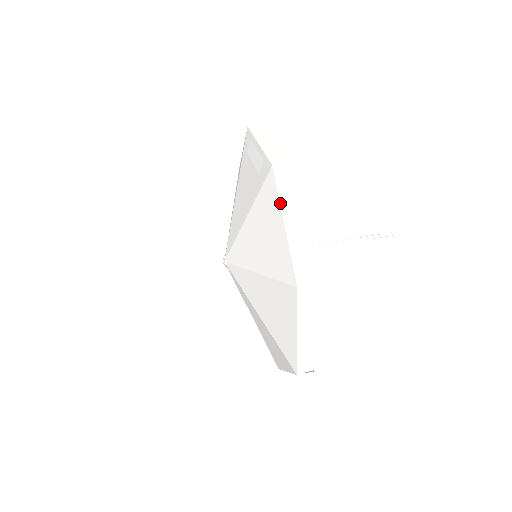
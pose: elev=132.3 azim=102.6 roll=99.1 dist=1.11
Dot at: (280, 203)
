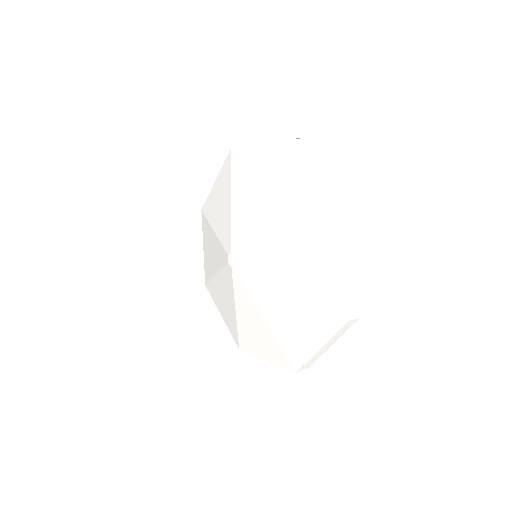
Dot at: (348, 247)
